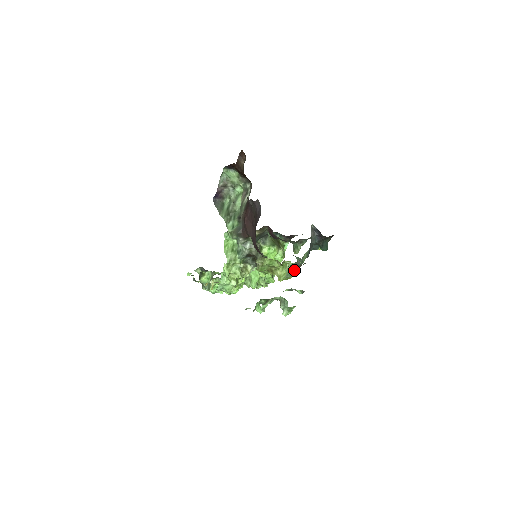
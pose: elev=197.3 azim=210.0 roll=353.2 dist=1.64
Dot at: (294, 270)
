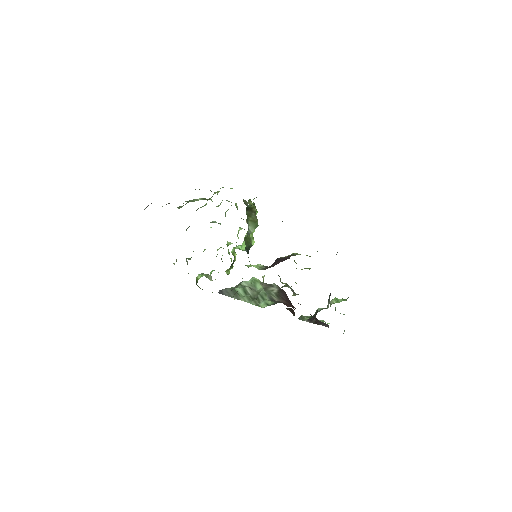
Dot at: occluded
